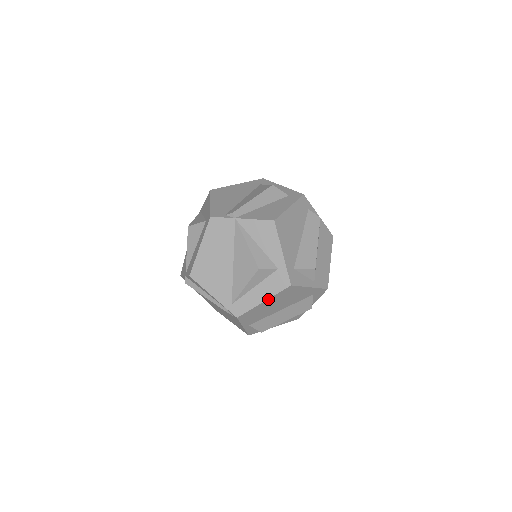
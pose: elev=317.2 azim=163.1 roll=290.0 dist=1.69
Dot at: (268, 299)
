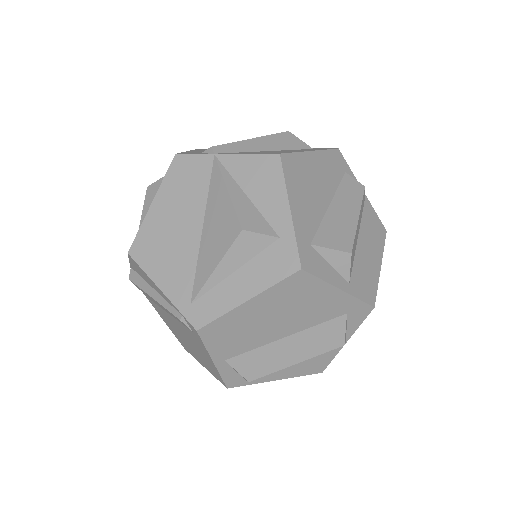
Dot at: (256, 296)
